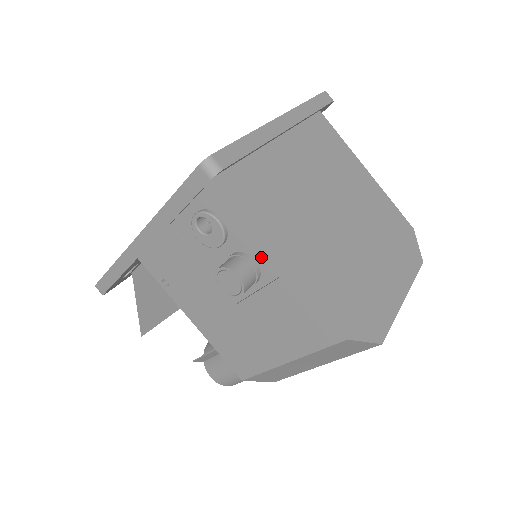
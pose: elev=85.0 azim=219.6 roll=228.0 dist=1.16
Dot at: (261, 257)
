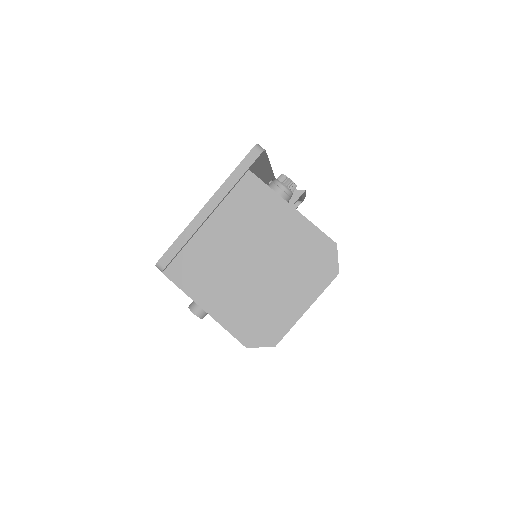
Dot at: occluded
